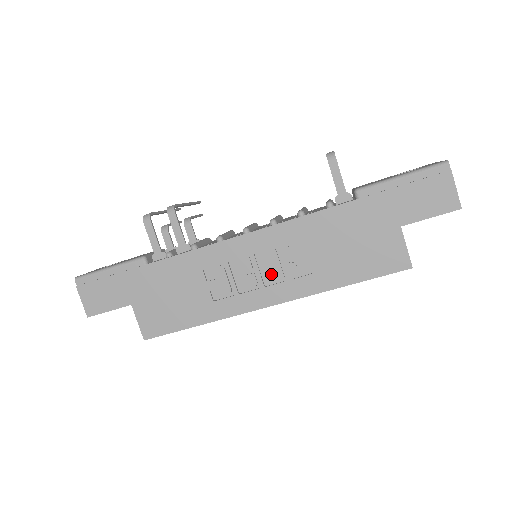
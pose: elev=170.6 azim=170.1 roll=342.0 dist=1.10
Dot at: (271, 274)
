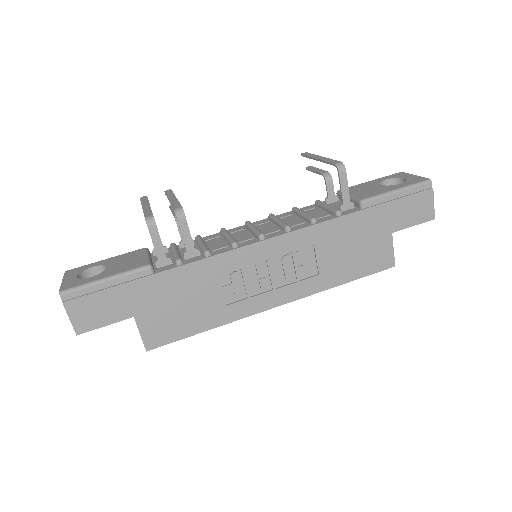
Dot at: (282, 277)
